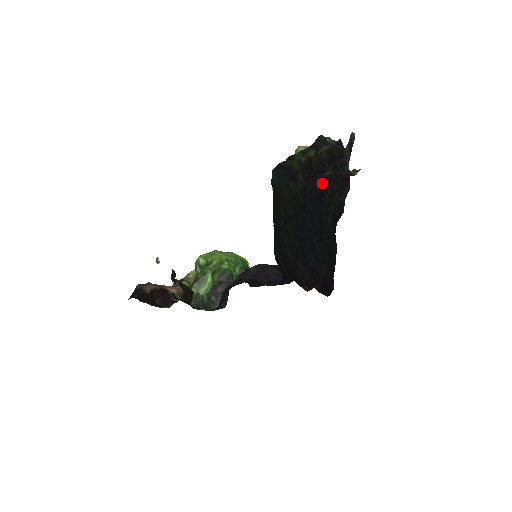
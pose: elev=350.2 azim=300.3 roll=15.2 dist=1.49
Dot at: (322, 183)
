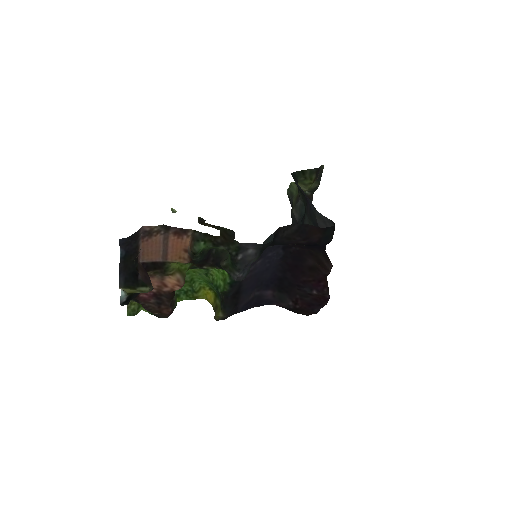
Dot at: occluded
